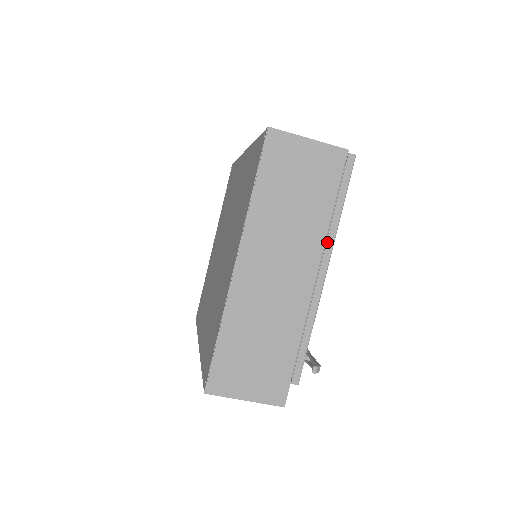
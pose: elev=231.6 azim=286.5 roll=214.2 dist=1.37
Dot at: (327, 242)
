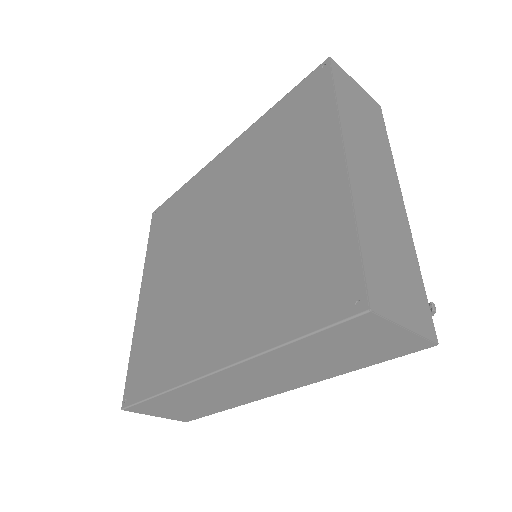
Dot at: occluded
